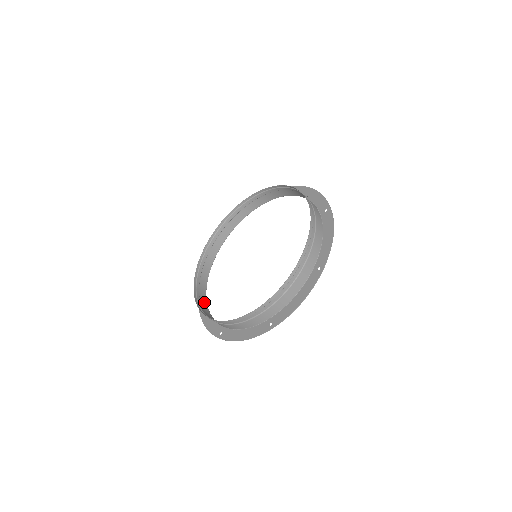
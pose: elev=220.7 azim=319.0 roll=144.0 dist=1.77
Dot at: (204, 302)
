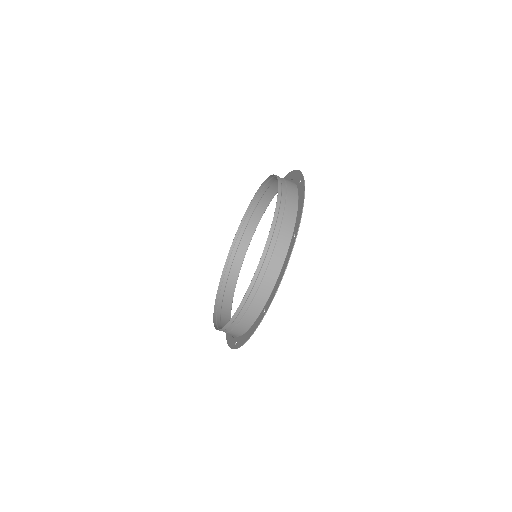
Dot at: (233, 280)
